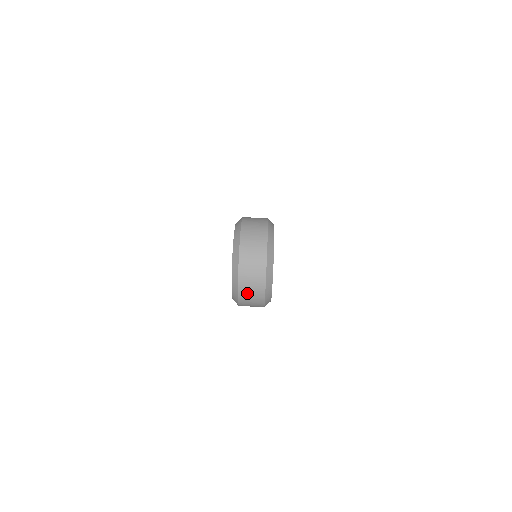
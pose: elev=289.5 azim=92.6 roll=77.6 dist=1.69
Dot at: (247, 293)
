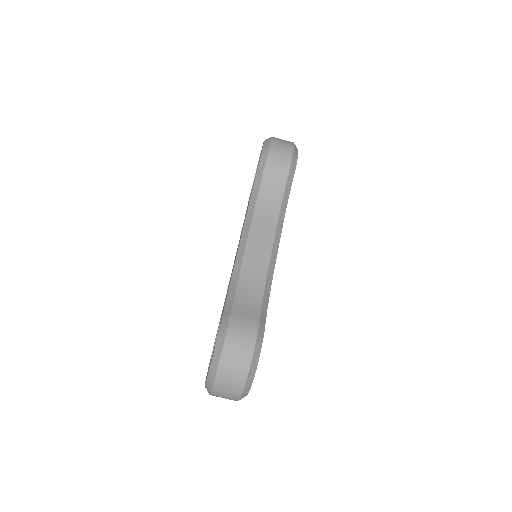
Dot at: occluded
